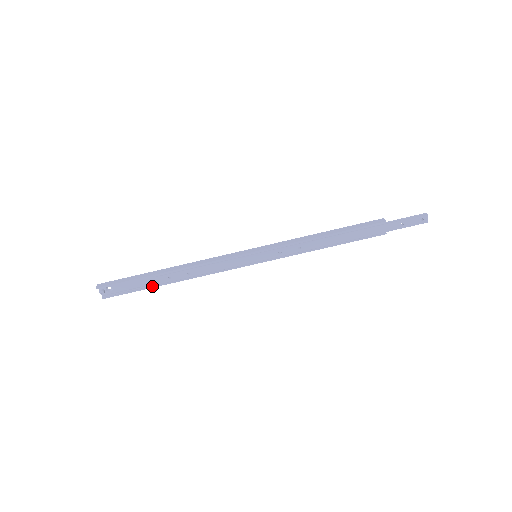
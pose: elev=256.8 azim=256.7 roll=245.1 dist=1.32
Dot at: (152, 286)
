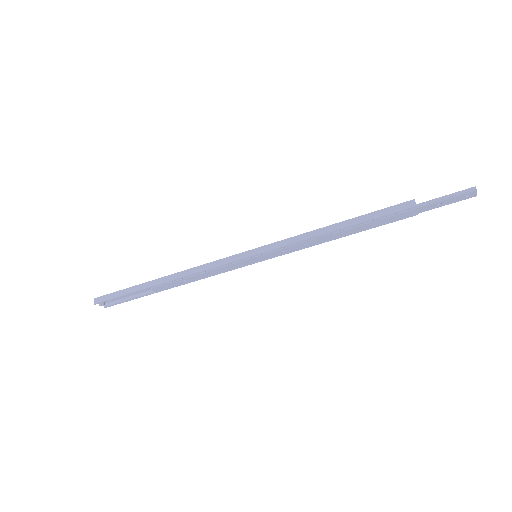
Dot at: (150, 293)
